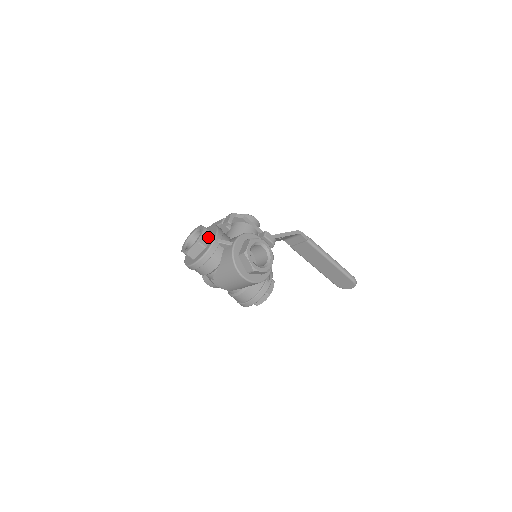
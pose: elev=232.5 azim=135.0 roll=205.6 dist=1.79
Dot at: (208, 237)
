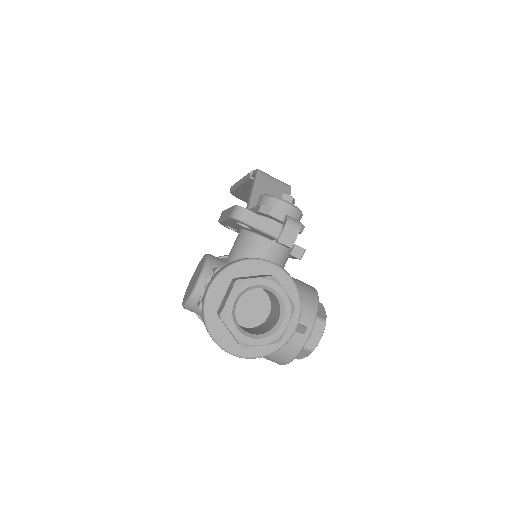
Dot at: occluded
